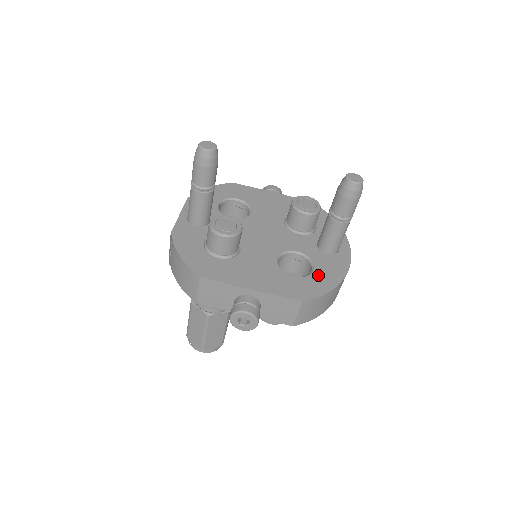
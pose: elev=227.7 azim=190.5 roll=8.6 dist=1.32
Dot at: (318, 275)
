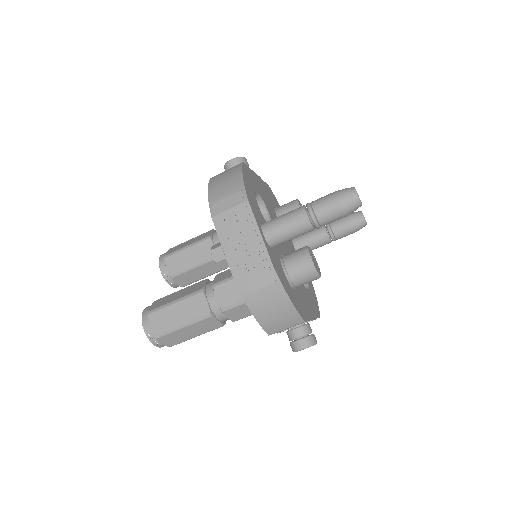
Dot at: (310, 284)
